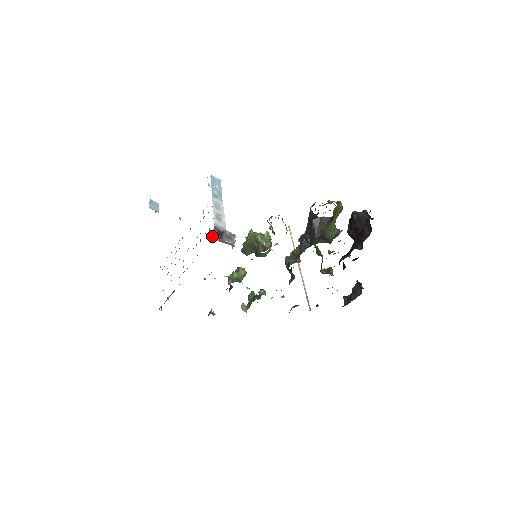
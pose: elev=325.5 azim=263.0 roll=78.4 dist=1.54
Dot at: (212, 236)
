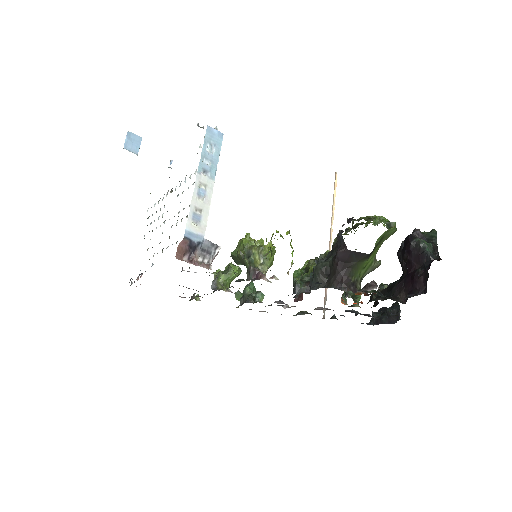
Dot at: occluded
